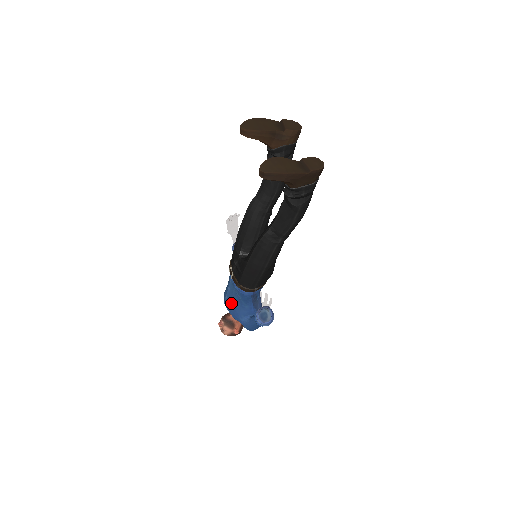
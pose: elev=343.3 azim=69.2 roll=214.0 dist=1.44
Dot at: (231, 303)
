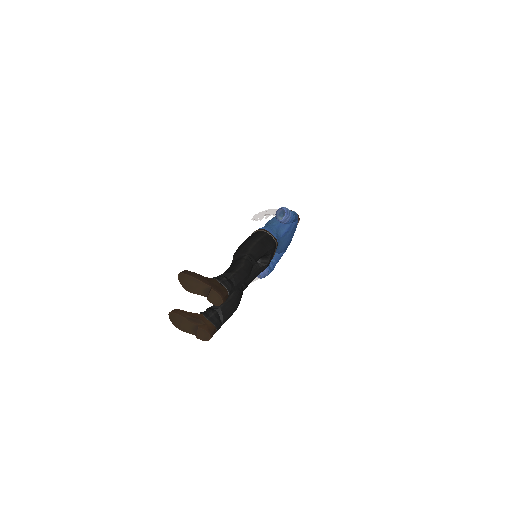
Dot at: occluded
